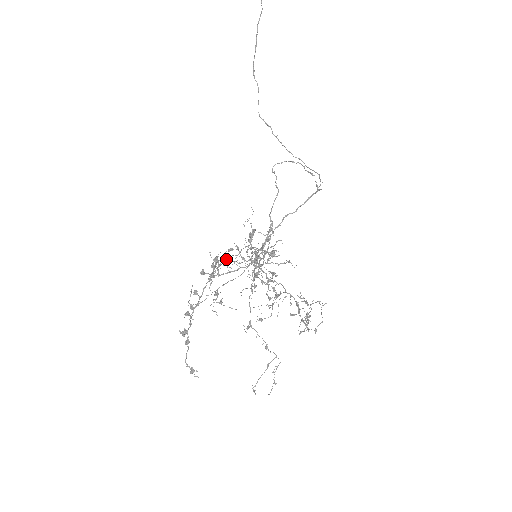
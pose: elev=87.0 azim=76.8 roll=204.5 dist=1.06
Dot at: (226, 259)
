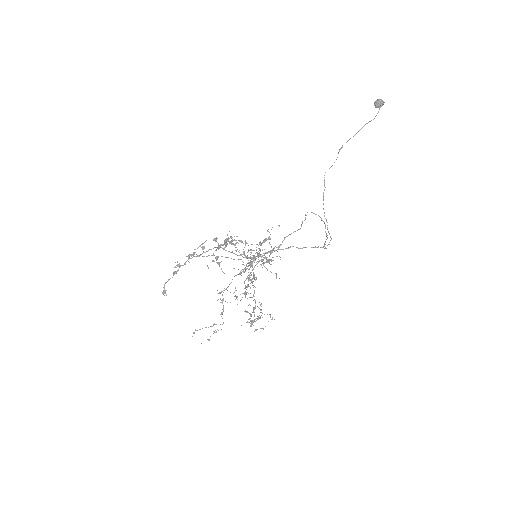
Dot at: (233, 244)
